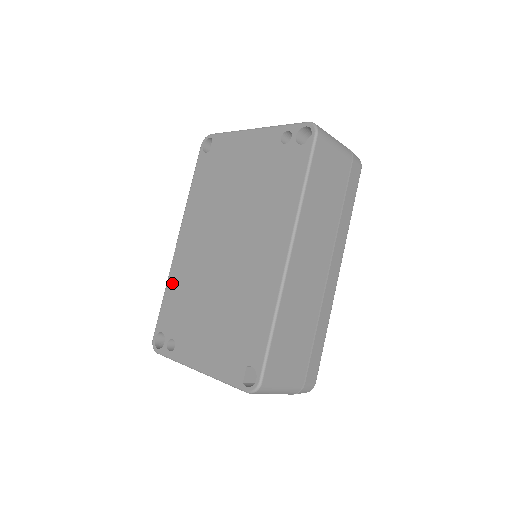
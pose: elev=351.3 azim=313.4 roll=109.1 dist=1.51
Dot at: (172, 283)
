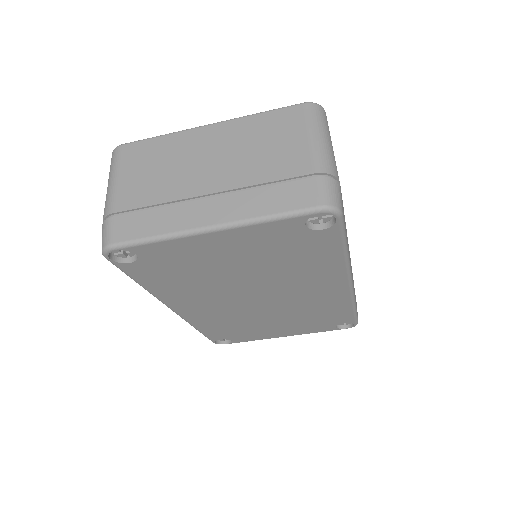
Dot at: occluded
